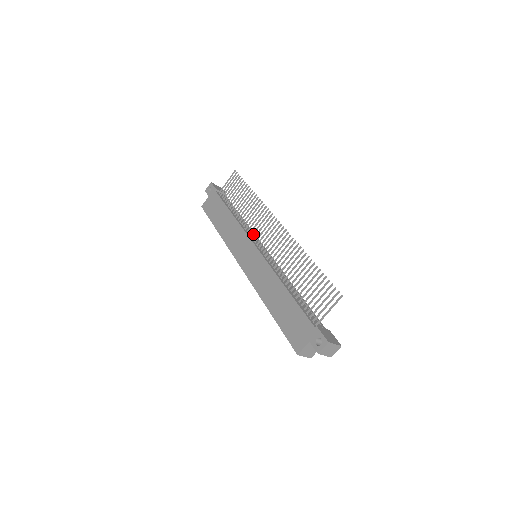
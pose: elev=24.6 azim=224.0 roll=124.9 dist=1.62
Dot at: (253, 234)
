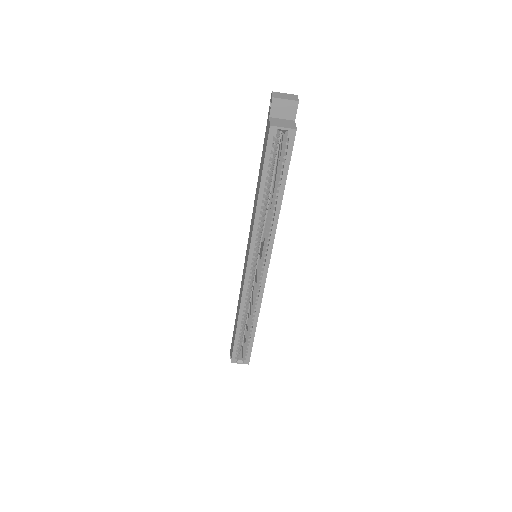
Dot at: occluded
